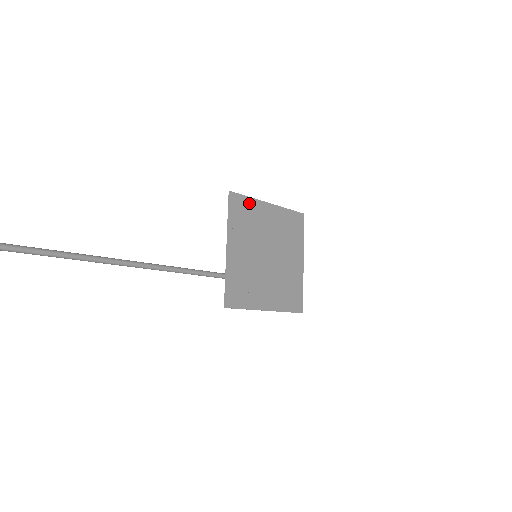
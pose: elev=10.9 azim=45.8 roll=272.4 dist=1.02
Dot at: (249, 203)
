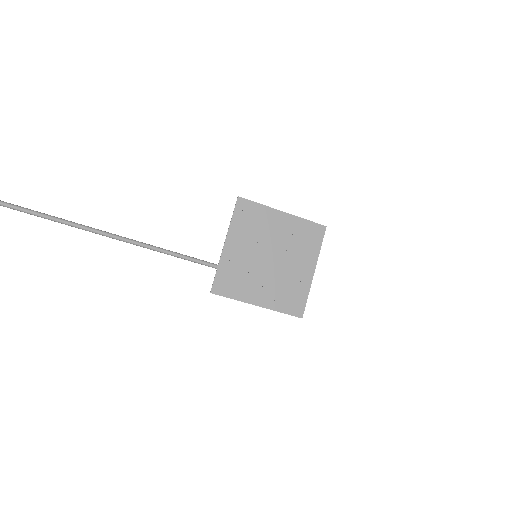
Dot at: (258, 209)
